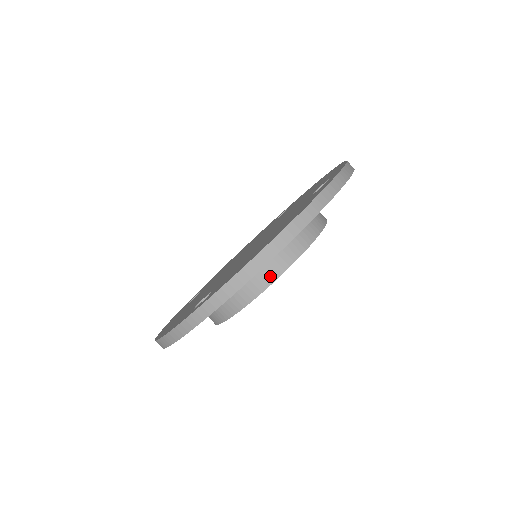
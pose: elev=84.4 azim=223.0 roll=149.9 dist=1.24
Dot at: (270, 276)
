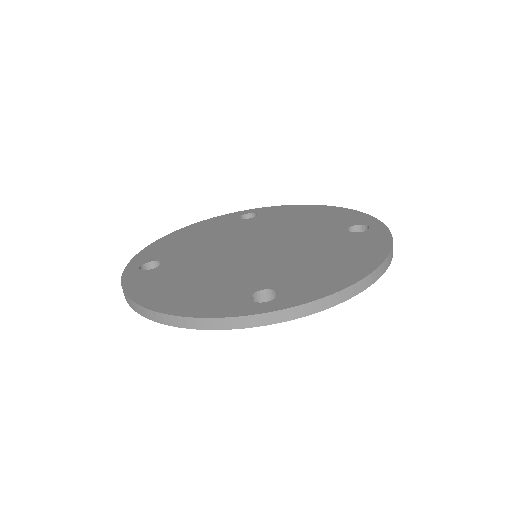
Dot at: occluded
